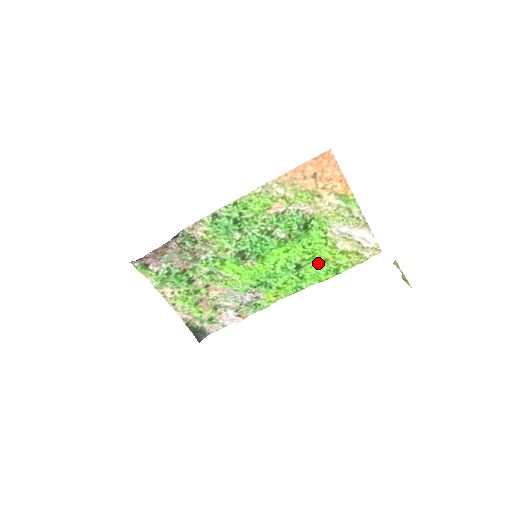
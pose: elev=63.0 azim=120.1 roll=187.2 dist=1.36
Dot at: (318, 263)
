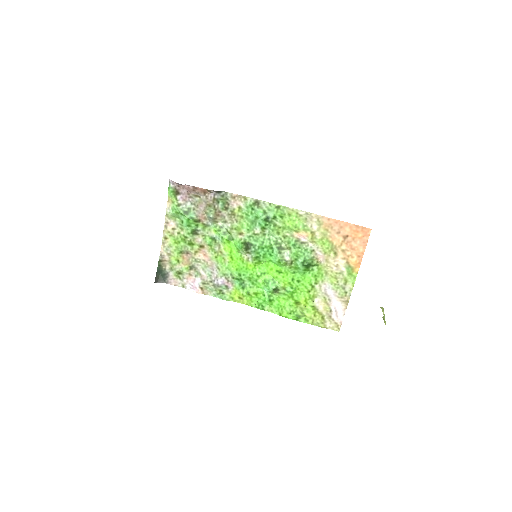
Dot at: (291, 300)
